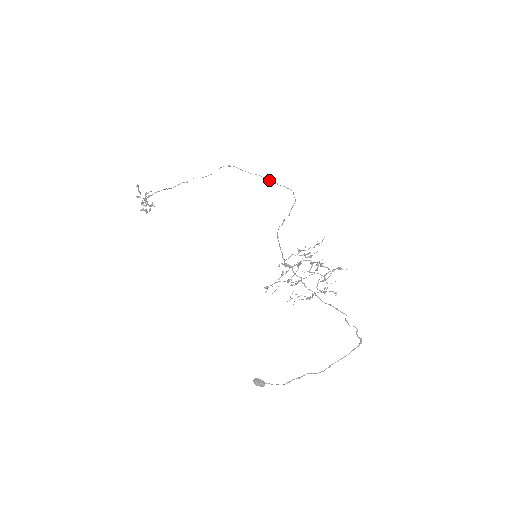
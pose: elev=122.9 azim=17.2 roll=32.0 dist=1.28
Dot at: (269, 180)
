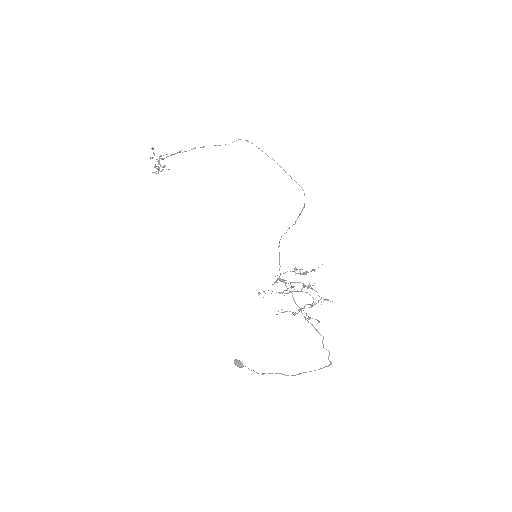
Dot at: (284, 170)
